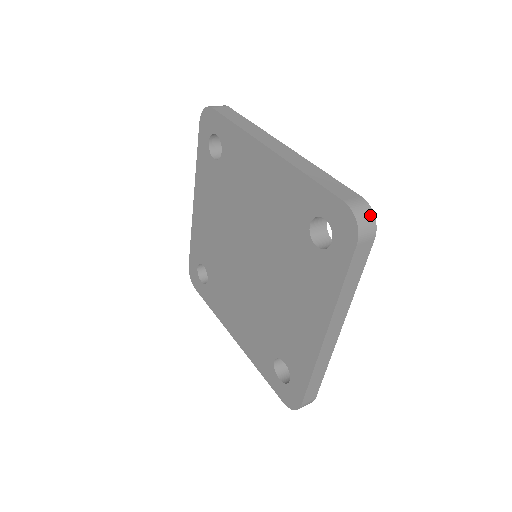
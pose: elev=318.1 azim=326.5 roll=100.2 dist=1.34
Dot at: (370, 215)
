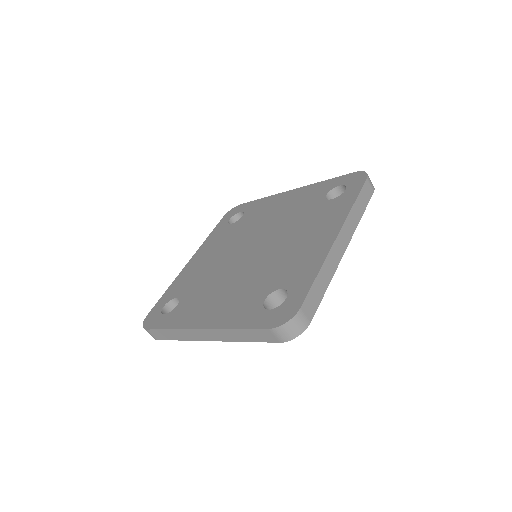
Dot at: (297, 333)
